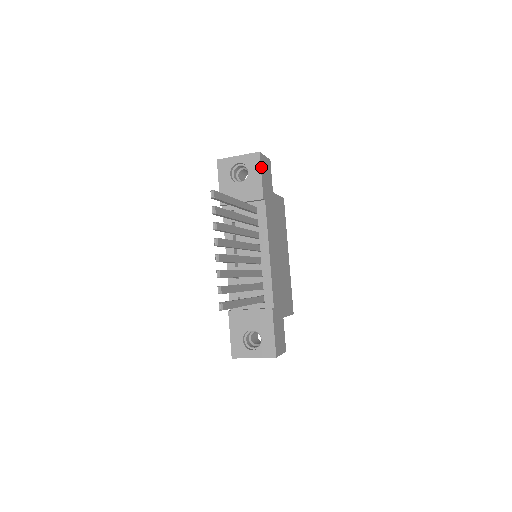
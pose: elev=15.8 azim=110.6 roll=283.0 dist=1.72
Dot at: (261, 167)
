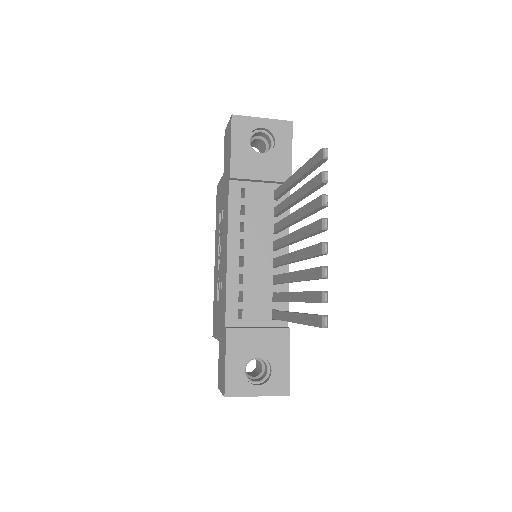
Dot at: (291, 141)
